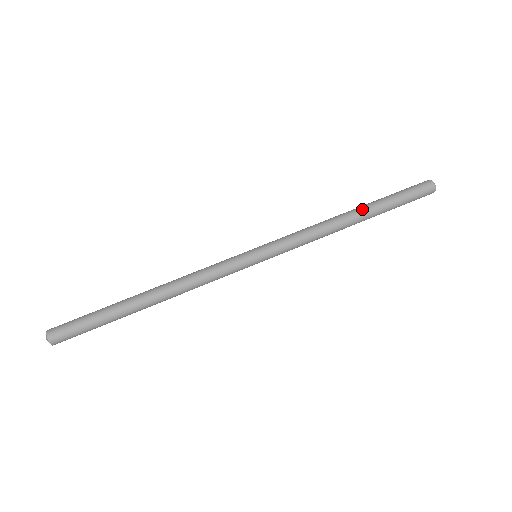
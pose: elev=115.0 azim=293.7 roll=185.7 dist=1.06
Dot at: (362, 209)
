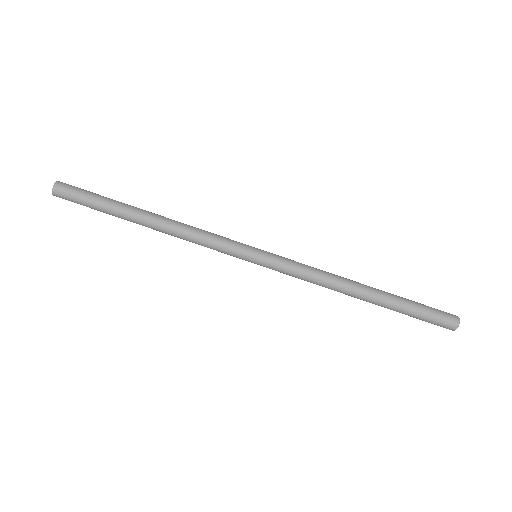
Dot at: (375, 290)
